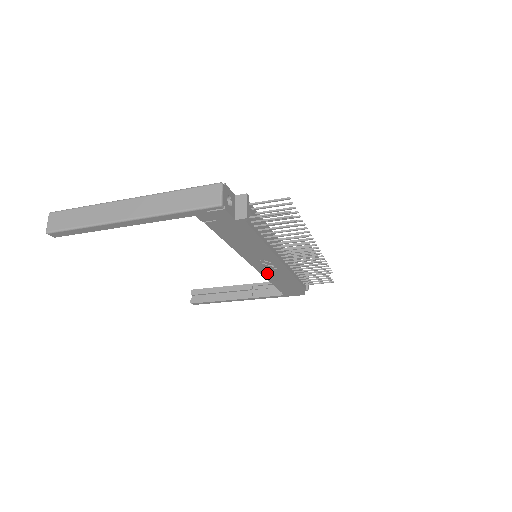
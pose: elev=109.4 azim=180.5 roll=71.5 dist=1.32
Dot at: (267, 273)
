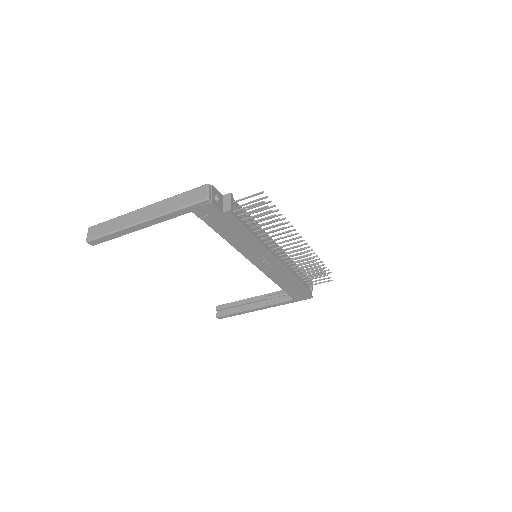
Dot at: (269, 272)
